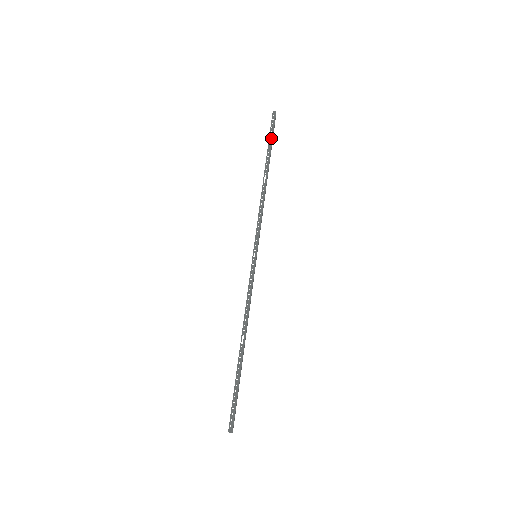
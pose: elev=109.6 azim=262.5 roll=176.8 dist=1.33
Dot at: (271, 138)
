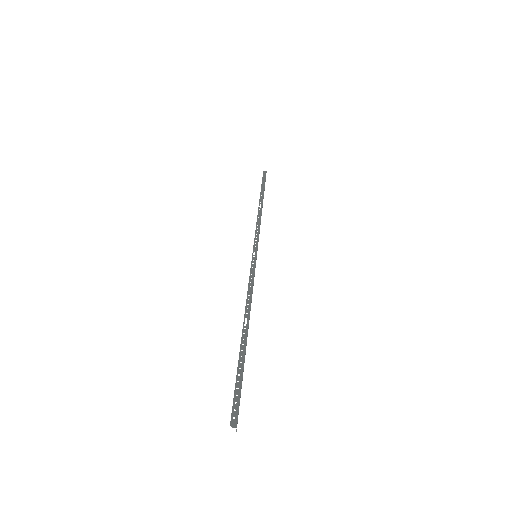
Dot at: (264, 184)
